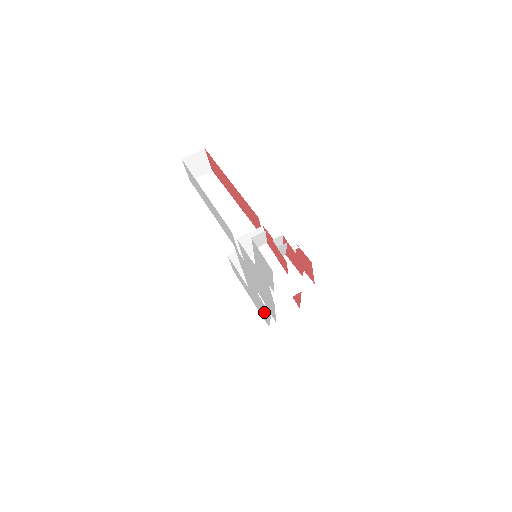
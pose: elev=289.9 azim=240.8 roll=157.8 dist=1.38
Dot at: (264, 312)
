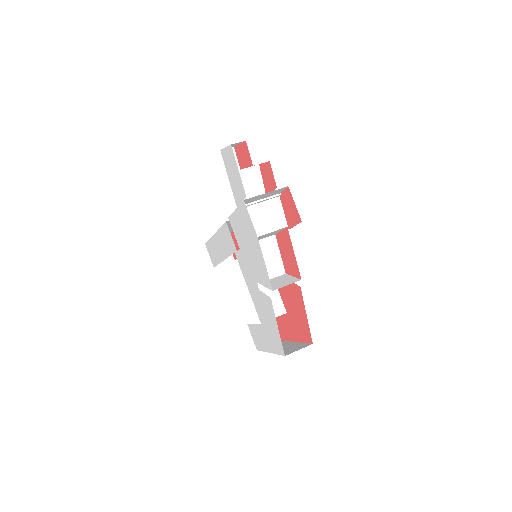
Dot at: (272, 323)
